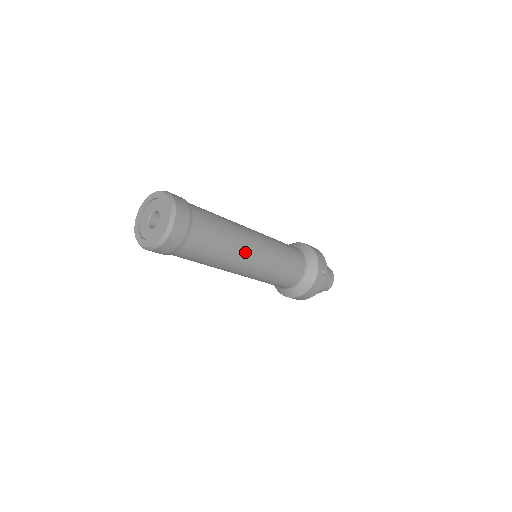
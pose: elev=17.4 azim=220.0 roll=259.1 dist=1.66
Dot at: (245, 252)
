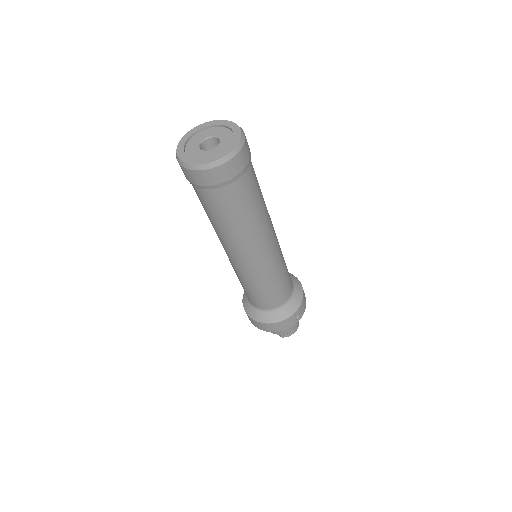
Dot at: (257, 243)
